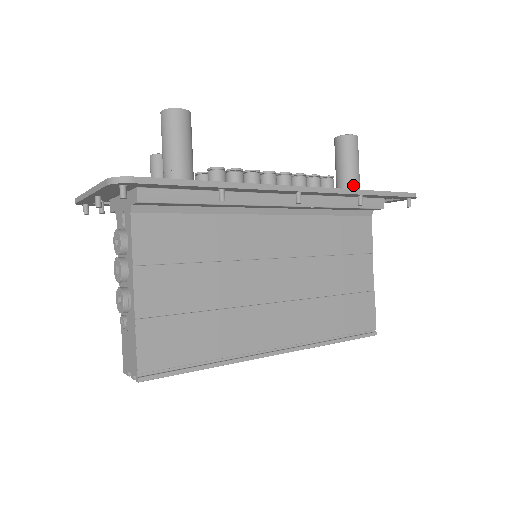
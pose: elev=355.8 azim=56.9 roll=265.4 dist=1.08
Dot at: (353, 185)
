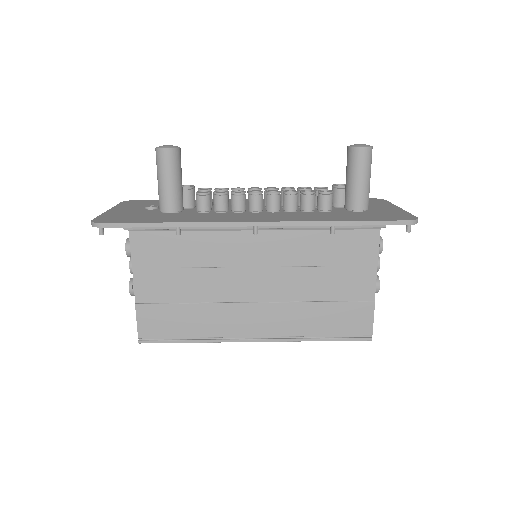
Dot at: (355, 200)
